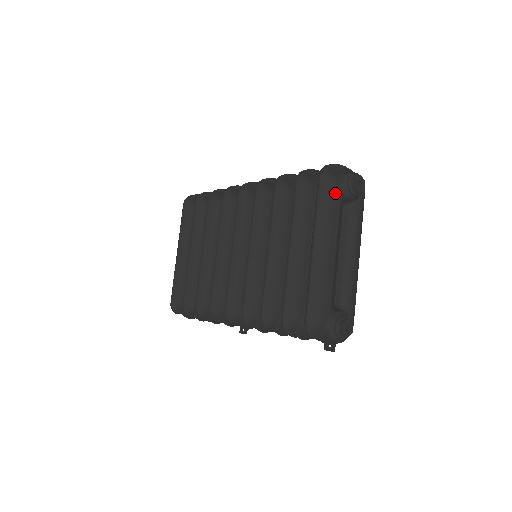
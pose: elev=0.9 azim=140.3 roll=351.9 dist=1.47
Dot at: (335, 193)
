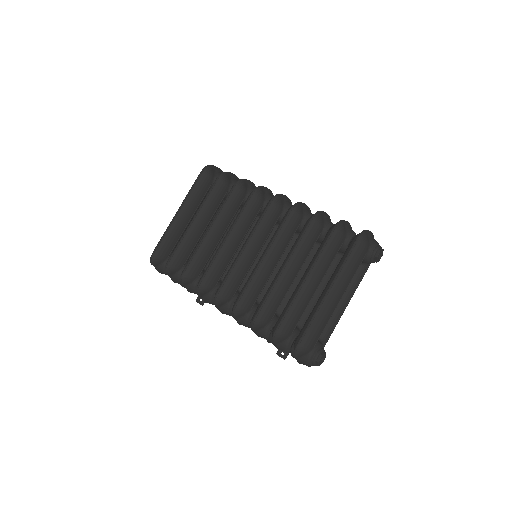
Dot at: (362, 256)
